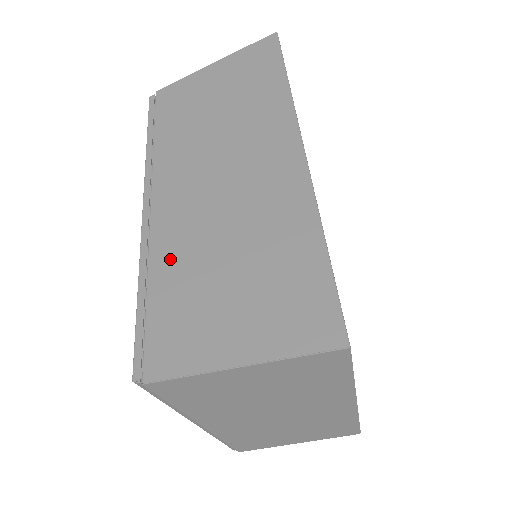
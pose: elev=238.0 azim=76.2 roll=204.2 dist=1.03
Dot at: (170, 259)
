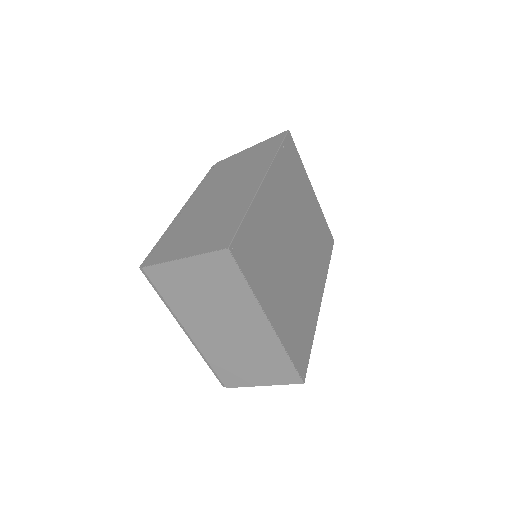
Dot at: (180, 225)
